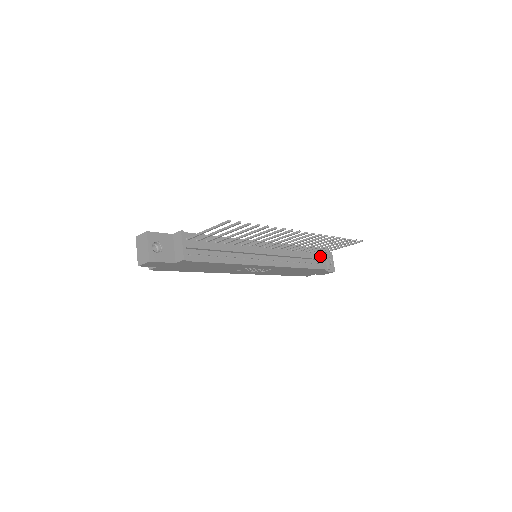
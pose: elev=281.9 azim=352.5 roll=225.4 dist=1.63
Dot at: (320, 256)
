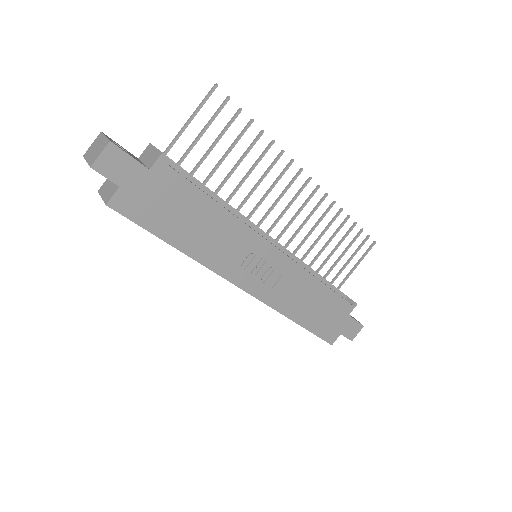
Dot at: occluded
